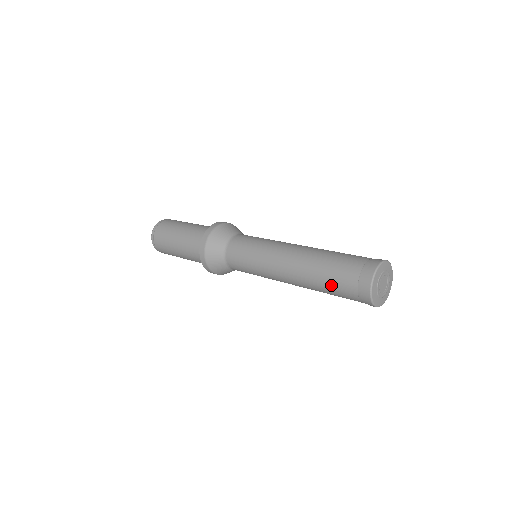
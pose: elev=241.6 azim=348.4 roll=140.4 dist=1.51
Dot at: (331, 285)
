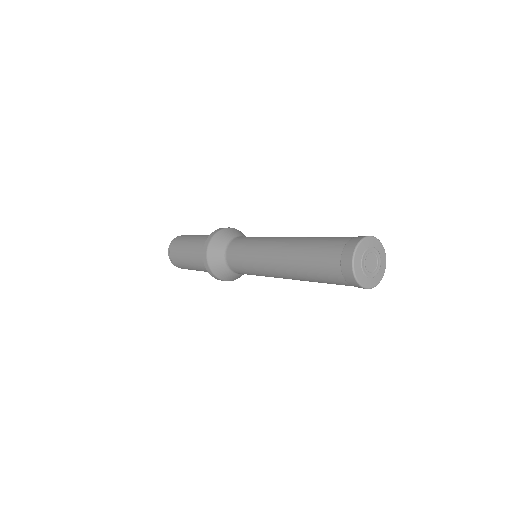
Dot at: occluded
